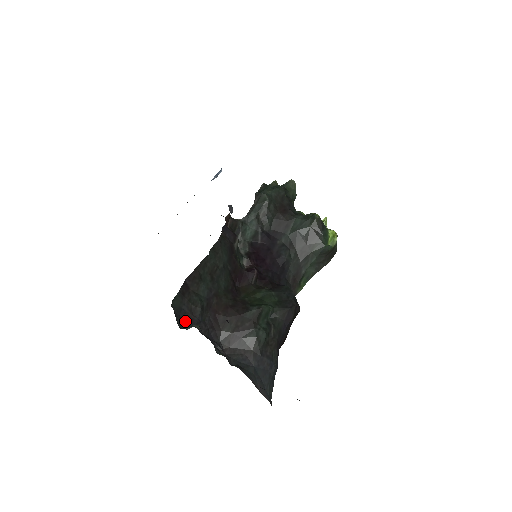
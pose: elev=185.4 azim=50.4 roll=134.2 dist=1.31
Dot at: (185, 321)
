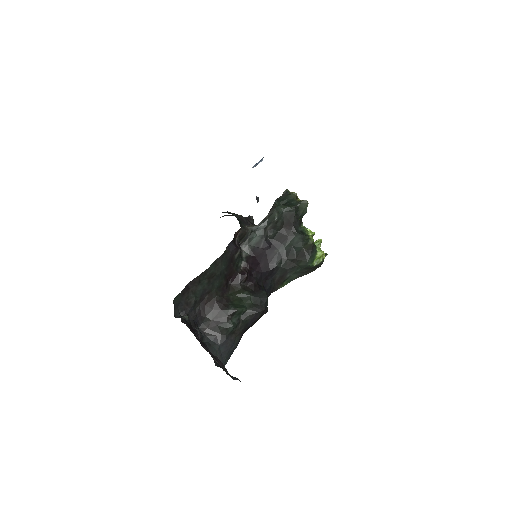
Dot at: (181, 310)
